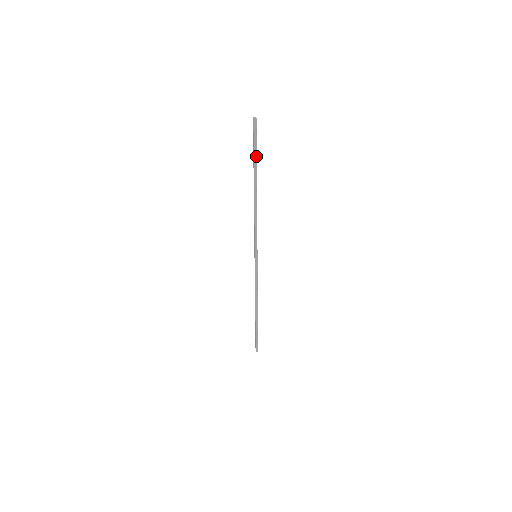
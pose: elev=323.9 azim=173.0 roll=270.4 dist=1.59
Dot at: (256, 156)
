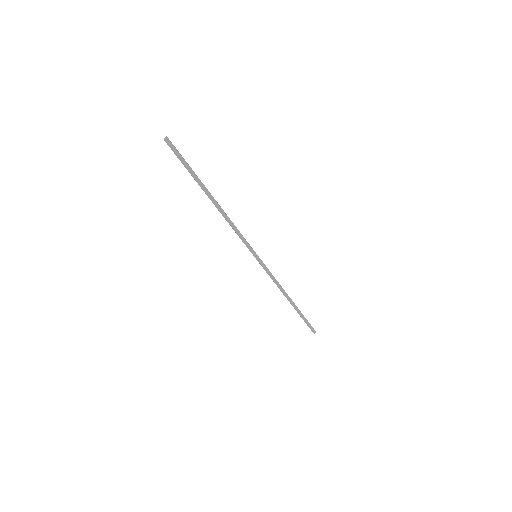
Dot at: (190, 172)
